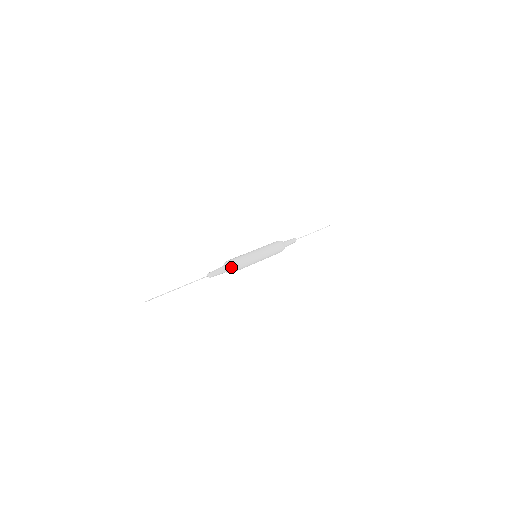
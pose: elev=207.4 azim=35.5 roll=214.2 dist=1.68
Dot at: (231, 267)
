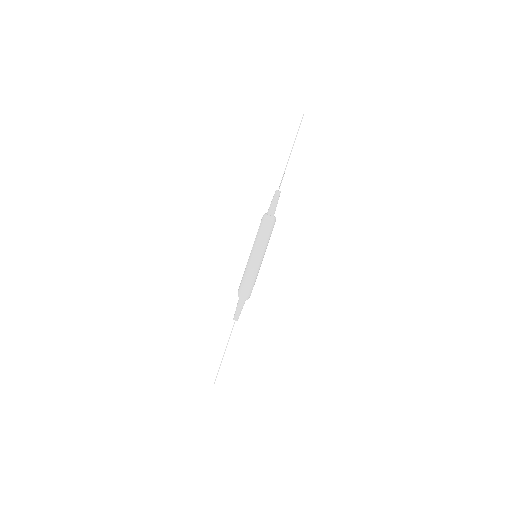
Dot at: occluded
